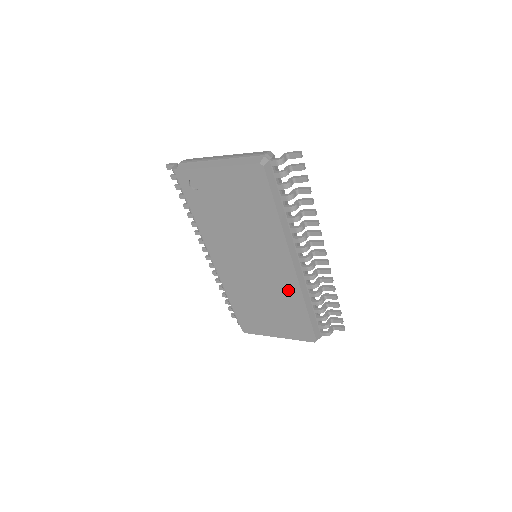
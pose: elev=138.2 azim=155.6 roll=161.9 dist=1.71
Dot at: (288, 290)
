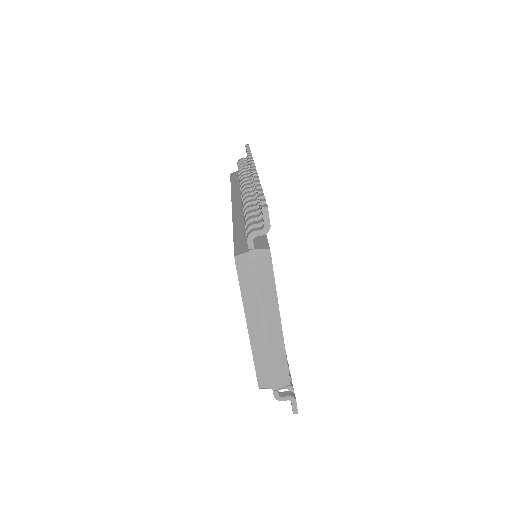
Dot at: occluded
